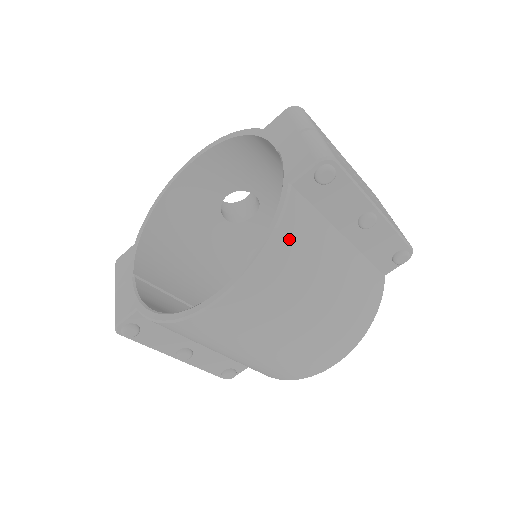
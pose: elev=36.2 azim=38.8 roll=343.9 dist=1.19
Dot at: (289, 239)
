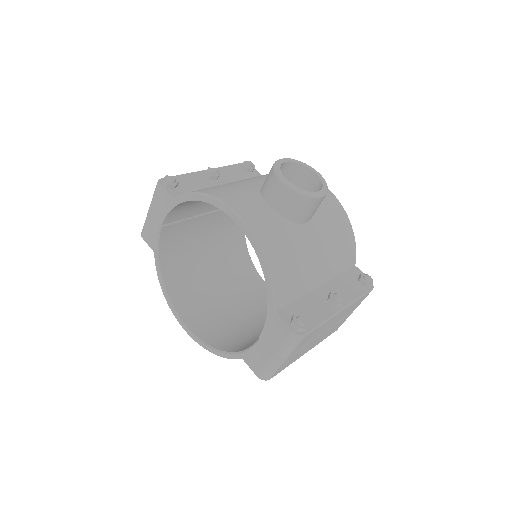
Dot at: occluded
